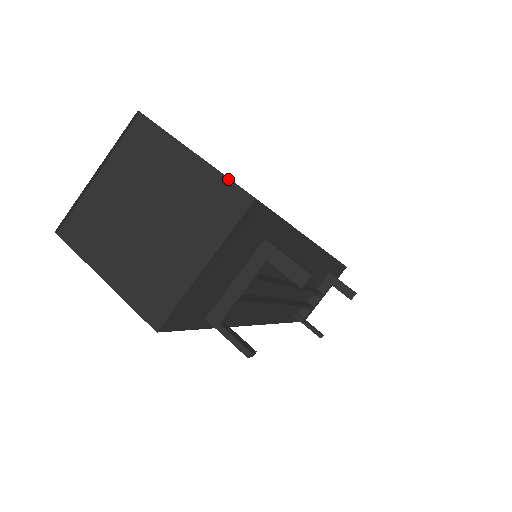
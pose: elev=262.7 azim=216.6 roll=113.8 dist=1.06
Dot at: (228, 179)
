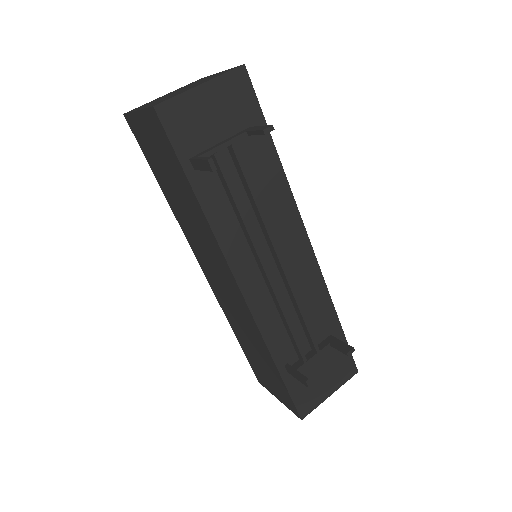
Dot at: occluded
